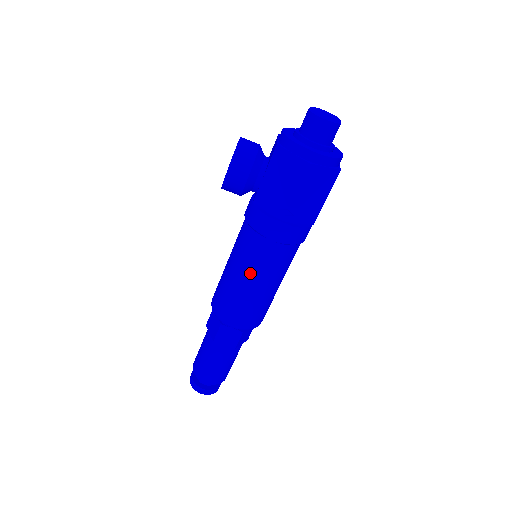
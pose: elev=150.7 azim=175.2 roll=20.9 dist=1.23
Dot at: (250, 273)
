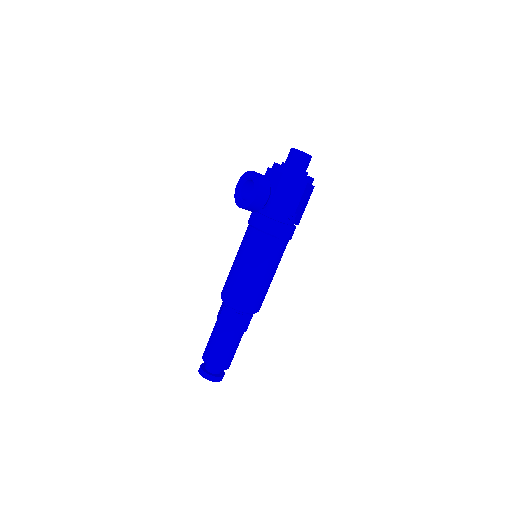
Dot at: (265, 266)
